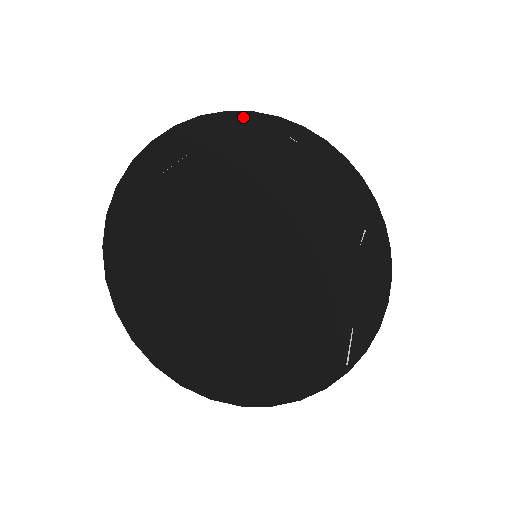
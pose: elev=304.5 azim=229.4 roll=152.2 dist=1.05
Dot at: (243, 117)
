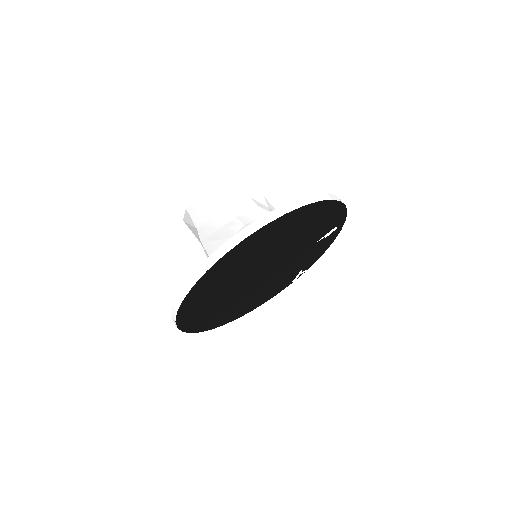
Dot at: (276, 222)
